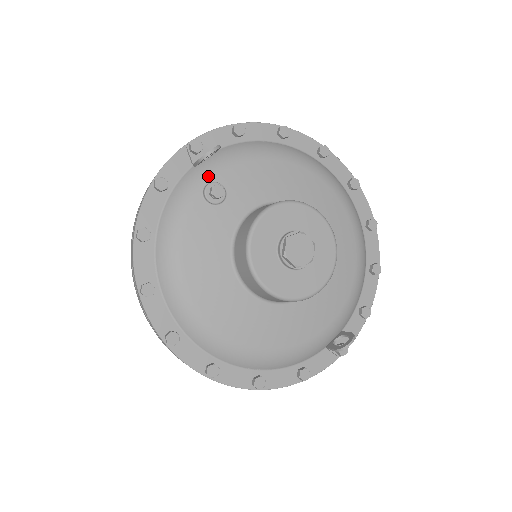
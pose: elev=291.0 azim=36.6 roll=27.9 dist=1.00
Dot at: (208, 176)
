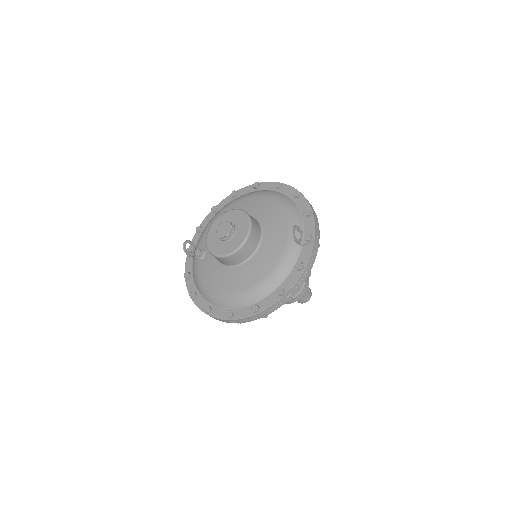
Dot at: occluded
